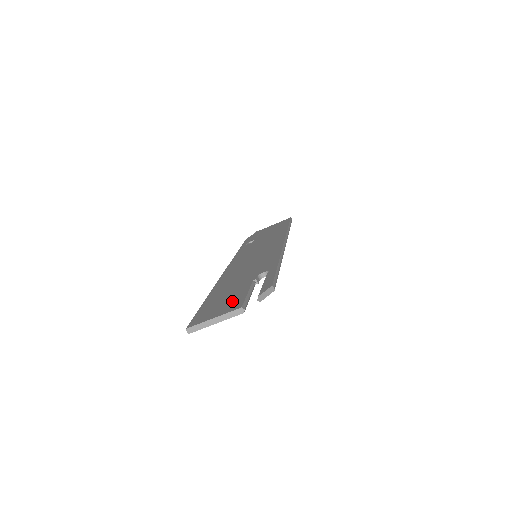
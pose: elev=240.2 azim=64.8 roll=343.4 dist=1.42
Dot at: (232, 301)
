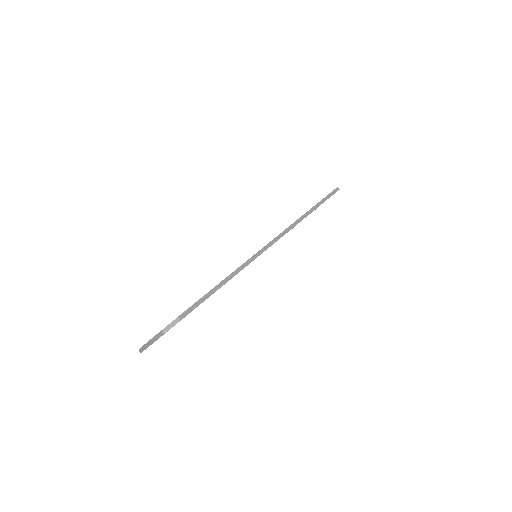
Dot at: occluded
